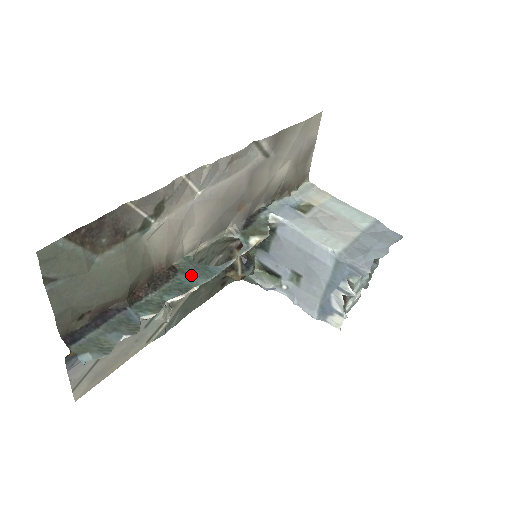
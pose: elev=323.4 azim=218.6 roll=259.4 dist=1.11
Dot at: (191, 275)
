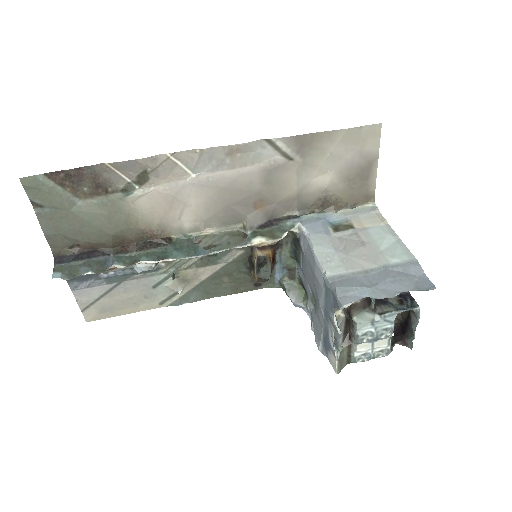
Dot at: (178, 249)
